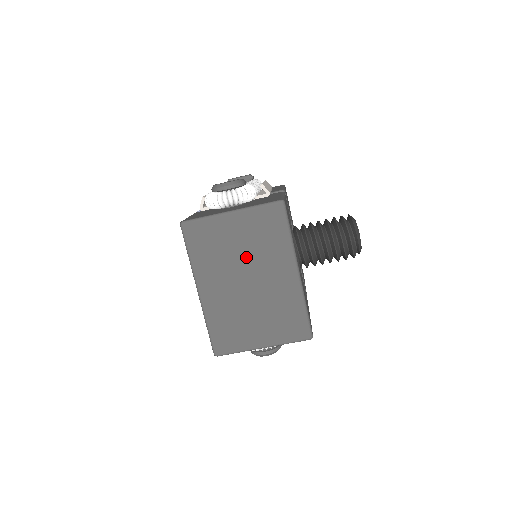
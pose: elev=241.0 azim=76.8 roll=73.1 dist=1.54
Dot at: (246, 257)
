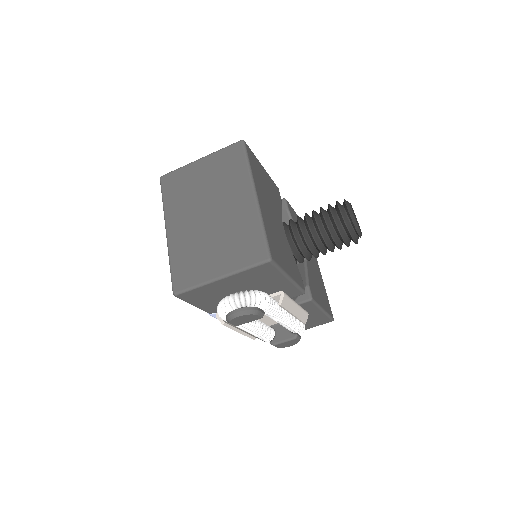
Dot at: (209, 192)
